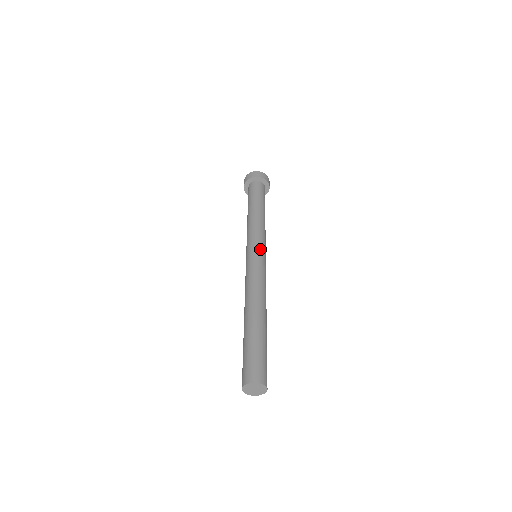
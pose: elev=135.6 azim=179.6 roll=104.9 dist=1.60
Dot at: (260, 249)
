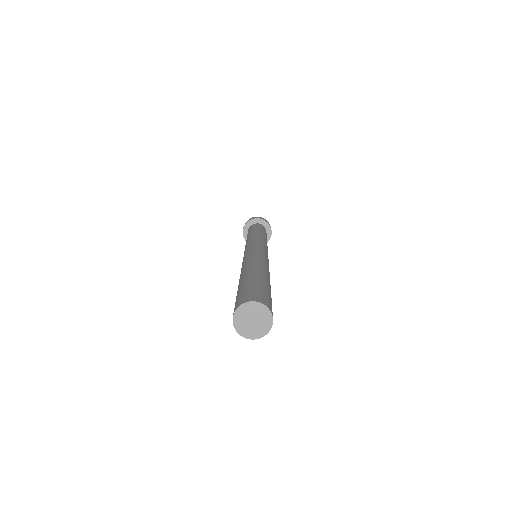
Dot at: (253, 244)
